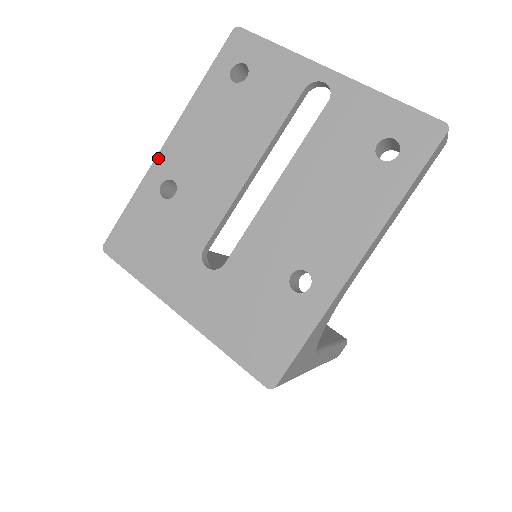
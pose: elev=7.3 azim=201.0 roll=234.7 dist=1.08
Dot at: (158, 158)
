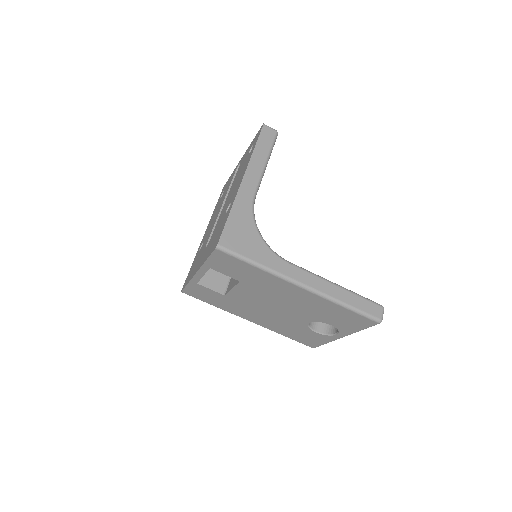
Dot at: (200, 244)
